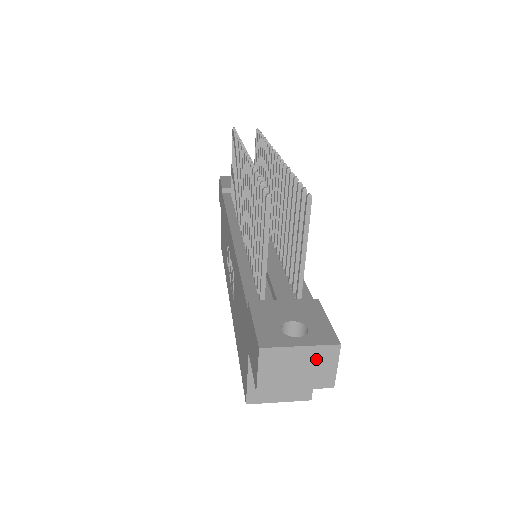
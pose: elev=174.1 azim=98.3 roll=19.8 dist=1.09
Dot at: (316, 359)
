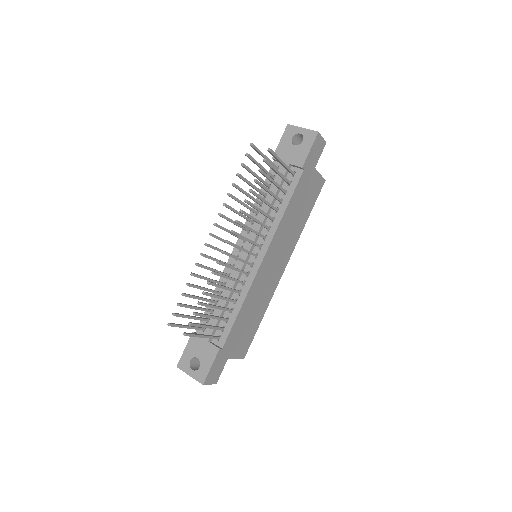
Dot at: occluded
